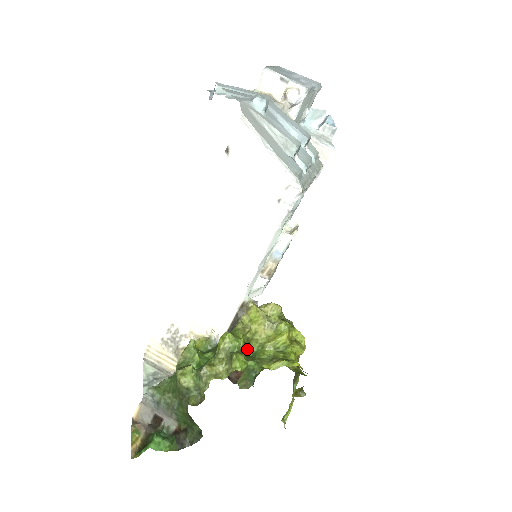
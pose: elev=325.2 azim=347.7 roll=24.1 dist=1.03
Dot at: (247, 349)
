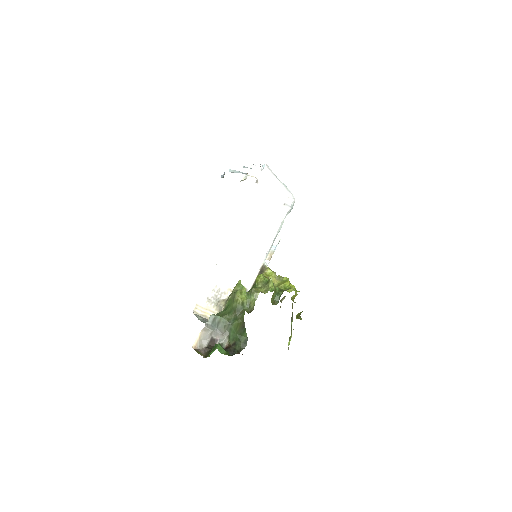
Dot at: (270, 288)
